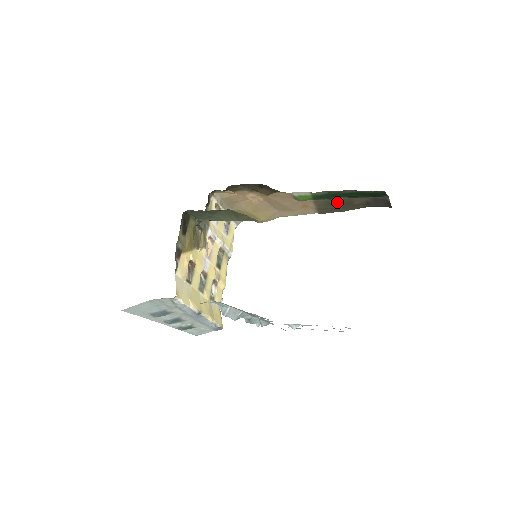
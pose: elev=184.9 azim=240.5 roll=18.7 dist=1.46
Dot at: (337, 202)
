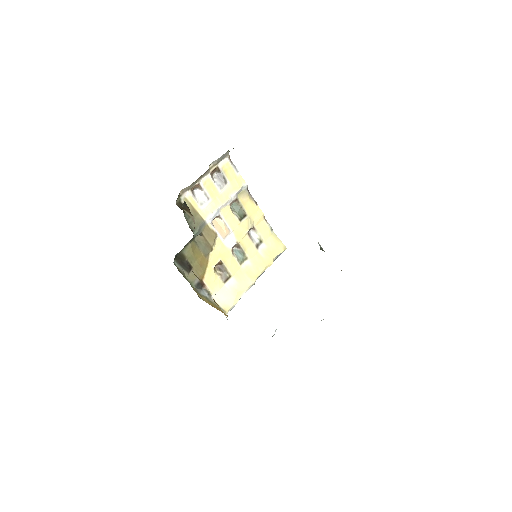
Dot at: occluded
